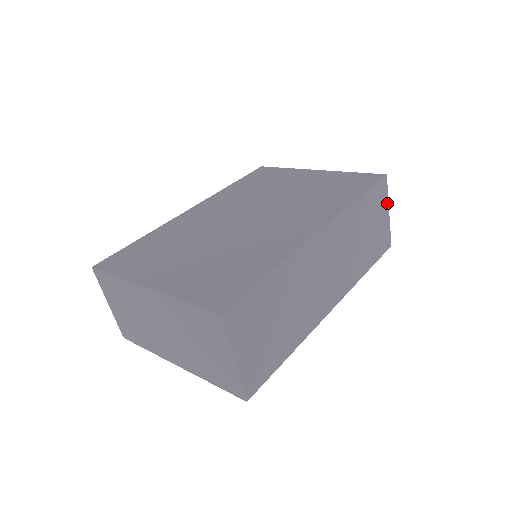
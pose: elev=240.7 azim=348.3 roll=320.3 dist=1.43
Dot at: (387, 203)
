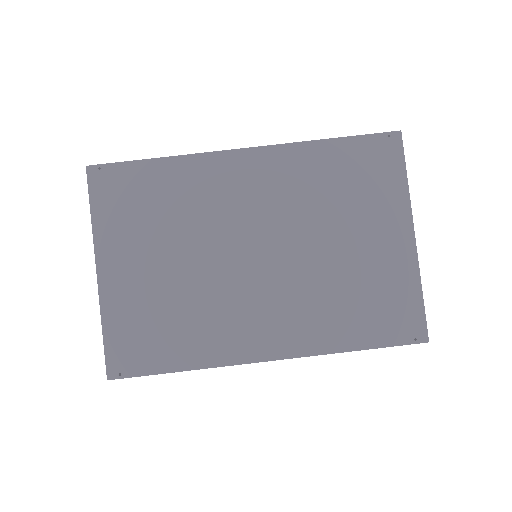
Dot at: occluded
